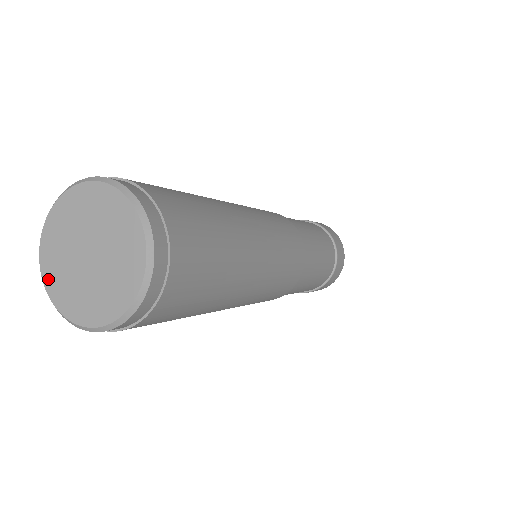
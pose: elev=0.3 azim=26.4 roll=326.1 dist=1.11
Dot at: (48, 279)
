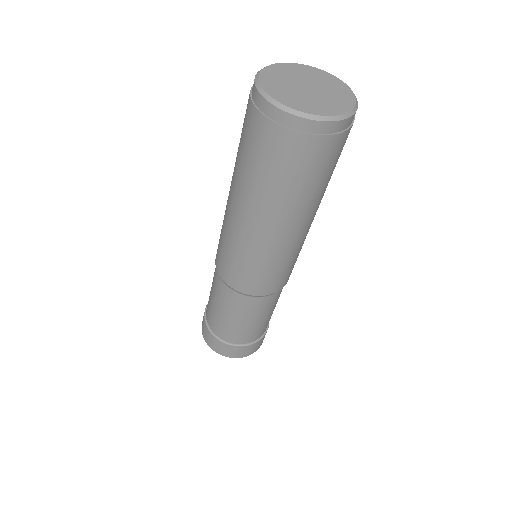
Dot at: (281, 99)
